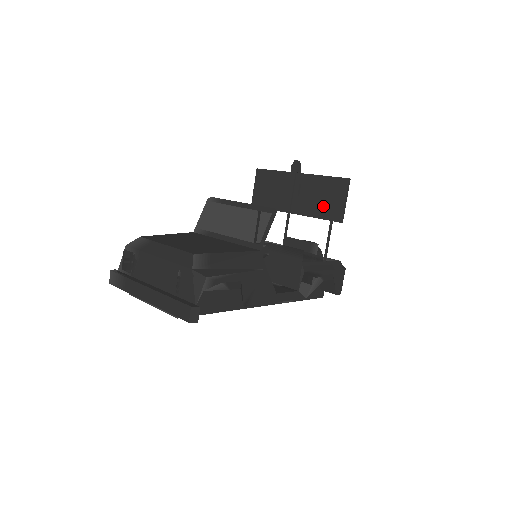
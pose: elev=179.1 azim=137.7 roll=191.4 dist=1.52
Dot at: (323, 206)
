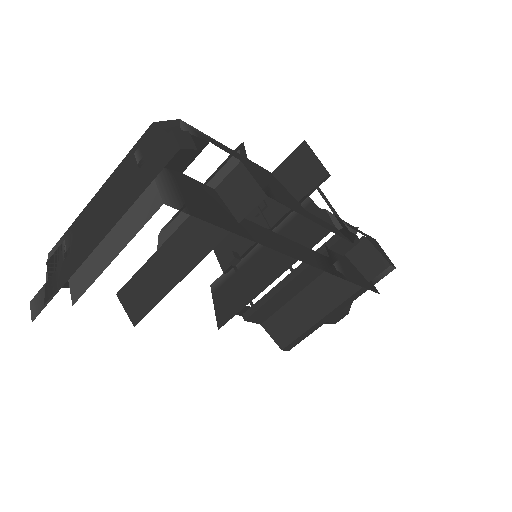
Dot at: (298, 185)
